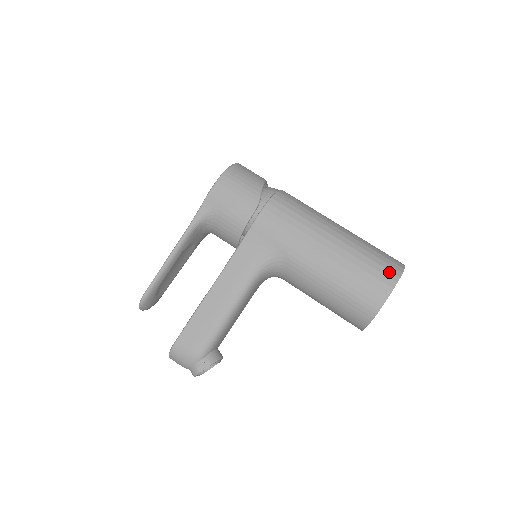
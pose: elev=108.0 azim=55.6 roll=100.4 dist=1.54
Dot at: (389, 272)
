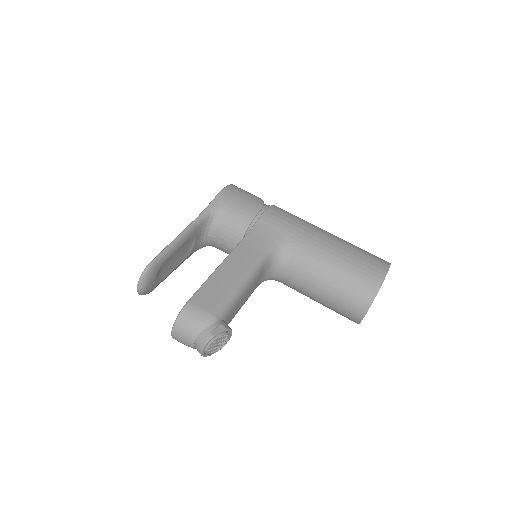
Dot at: (381, 259)
